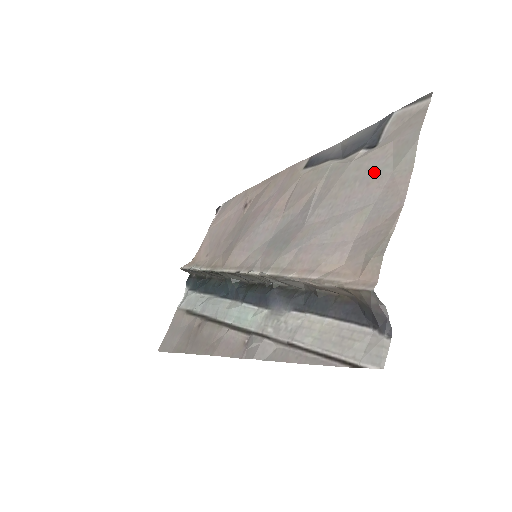
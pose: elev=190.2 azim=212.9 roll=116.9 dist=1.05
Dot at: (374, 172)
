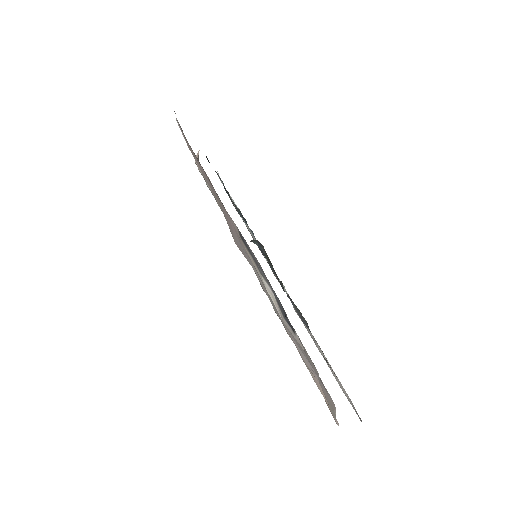
Dot at: occluded
